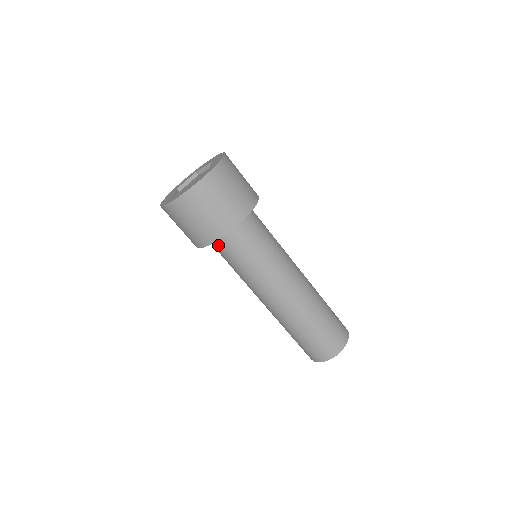
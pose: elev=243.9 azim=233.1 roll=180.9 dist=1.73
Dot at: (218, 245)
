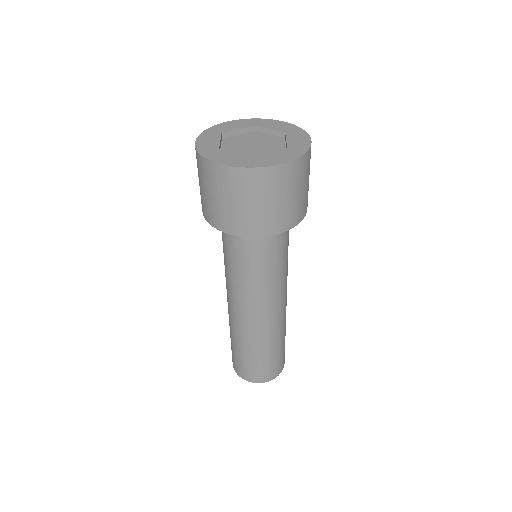
Dot at: occluded
